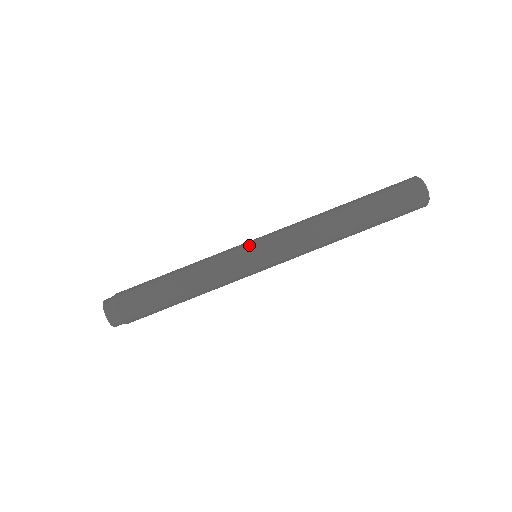
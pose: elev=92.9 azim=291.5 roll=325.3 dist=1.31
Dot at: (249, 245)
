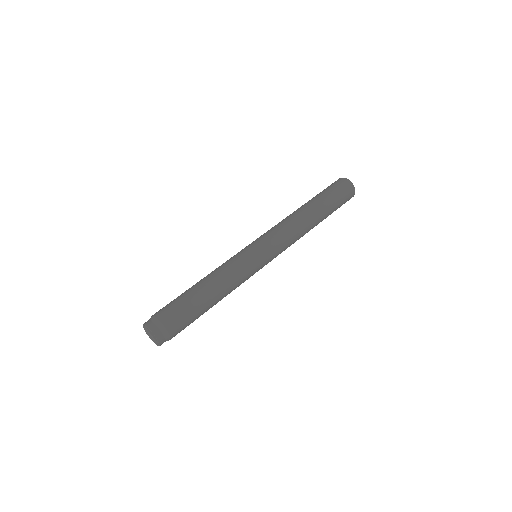
Dot at: occluded
